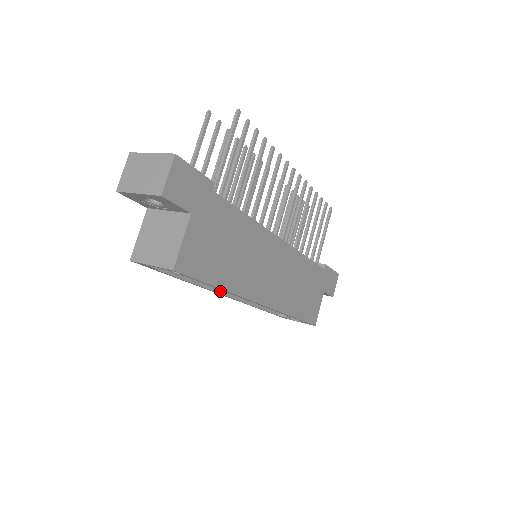
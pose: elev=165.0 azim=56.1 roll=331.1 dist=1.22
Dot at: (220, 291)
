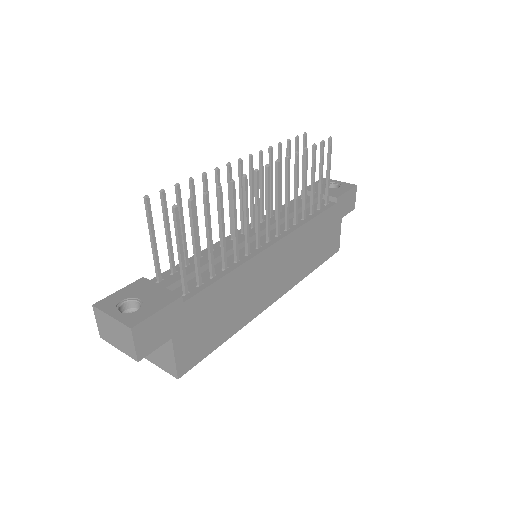
Dot at: occluded
